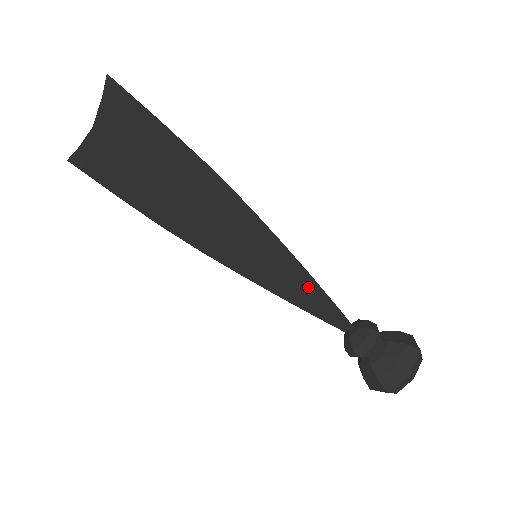
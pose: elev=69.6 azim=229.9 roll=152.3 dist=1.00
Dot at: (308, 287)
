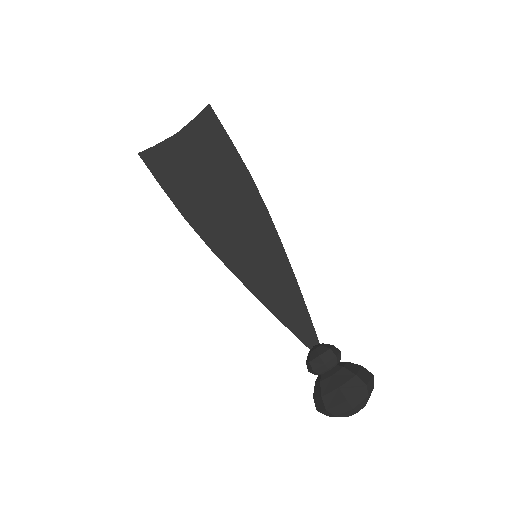
Dot at: (290, 292)
